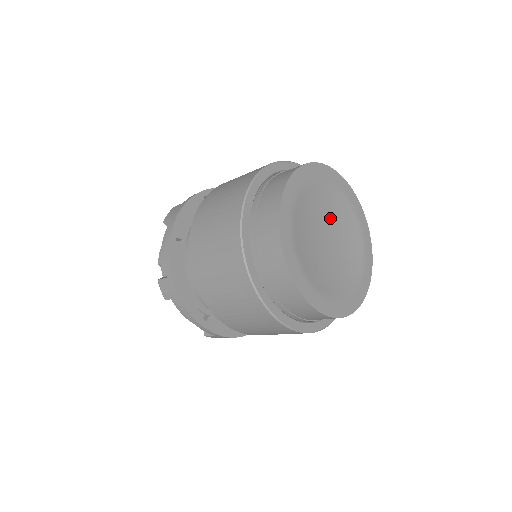
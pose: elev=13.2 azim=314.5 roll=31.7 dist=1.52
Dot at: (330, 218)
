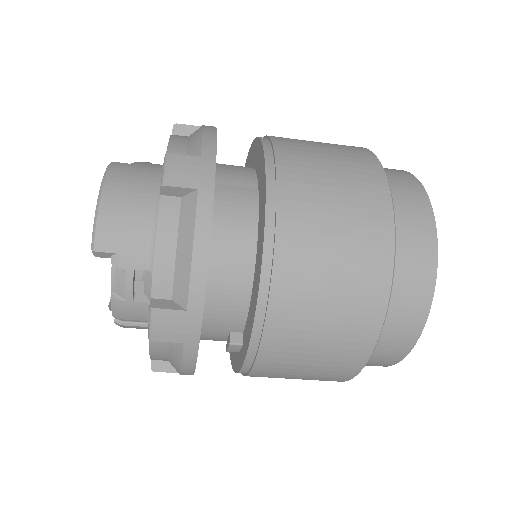
Dot at: occluded
